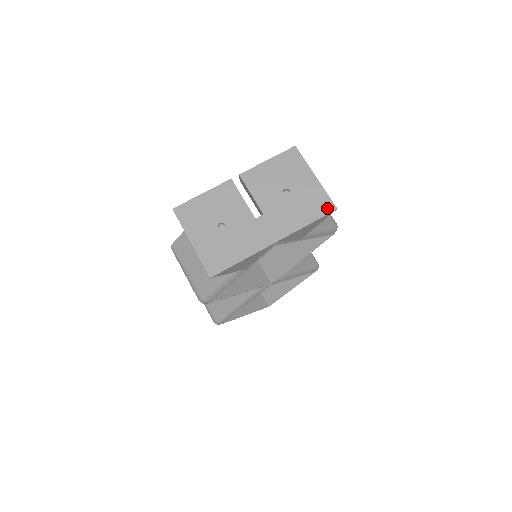
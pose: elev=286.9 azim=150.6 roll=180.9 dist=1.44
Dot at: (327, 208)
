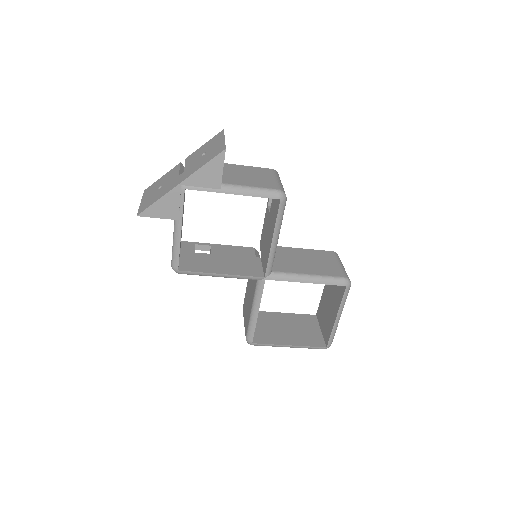
Dot at: (220, 151)
